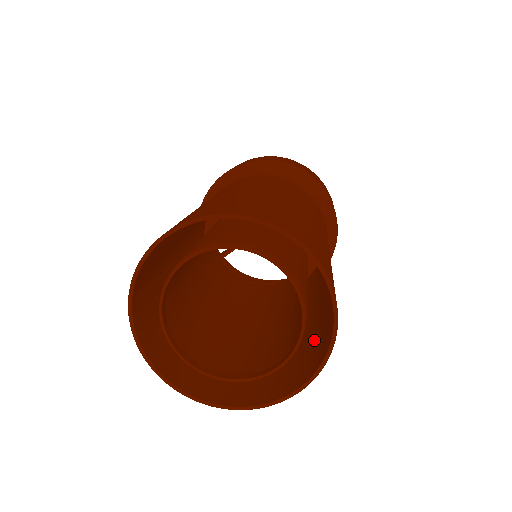
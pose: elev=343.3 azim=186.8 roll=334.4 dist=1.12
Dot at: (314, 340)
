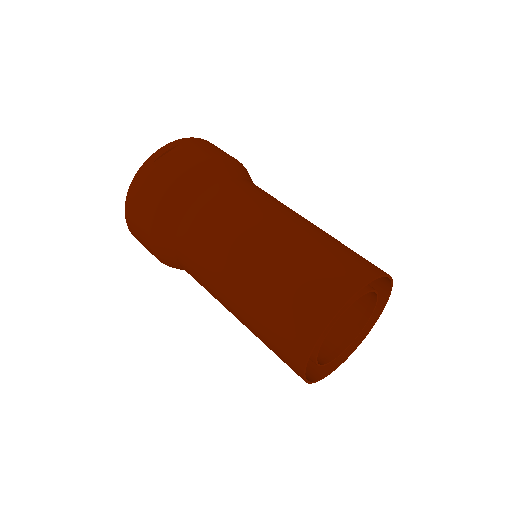
Dot at: occluded
